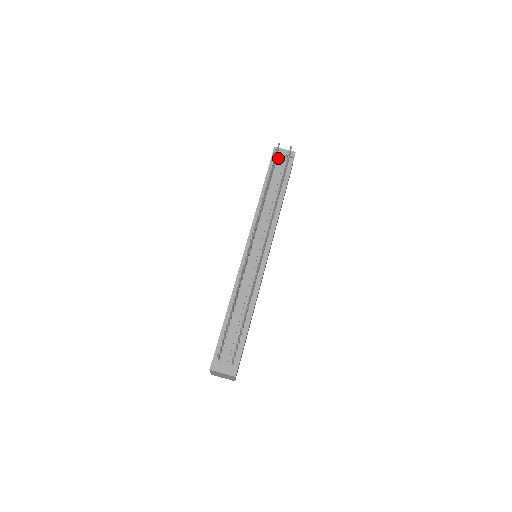
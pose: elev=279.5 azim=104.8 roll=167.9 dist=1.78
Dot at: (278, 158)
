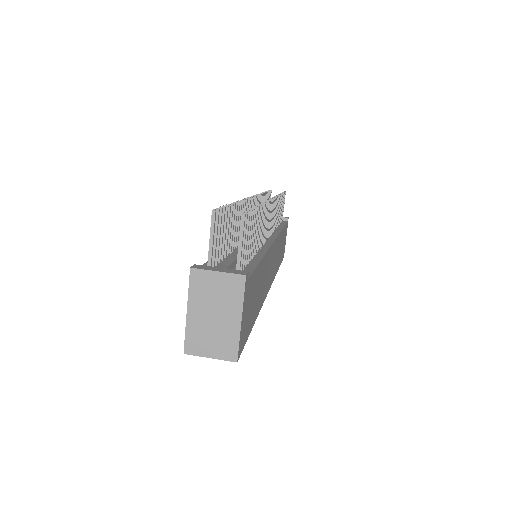
Dot at: occluded
